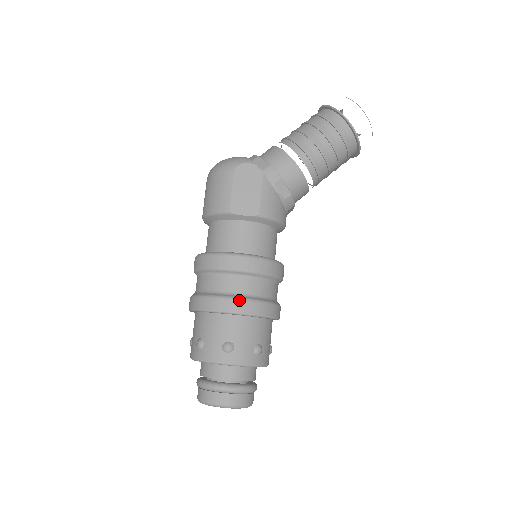
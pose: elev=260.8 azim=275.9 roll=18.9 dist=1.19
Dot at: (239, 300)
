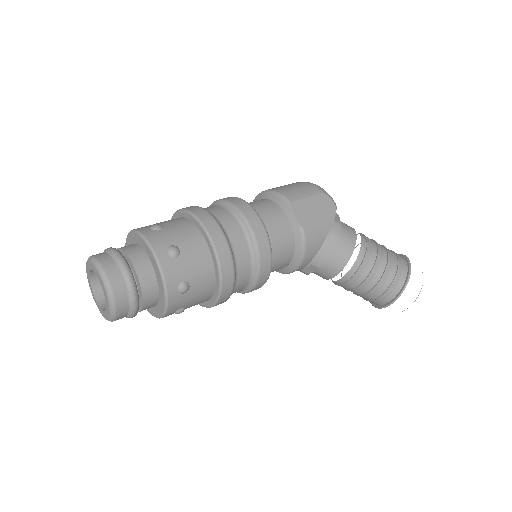
Dot at: (226, 240)
